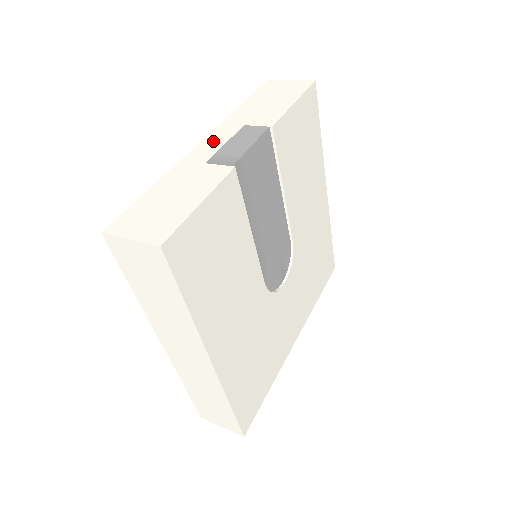
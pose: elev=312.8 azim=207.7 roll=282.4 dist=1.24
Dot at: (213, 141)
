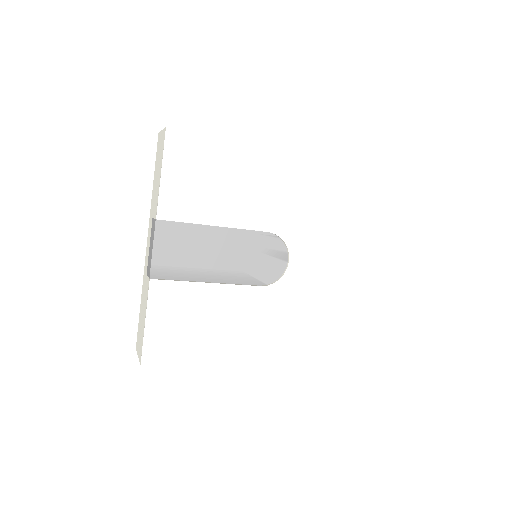
Dot at: (148, 244)
